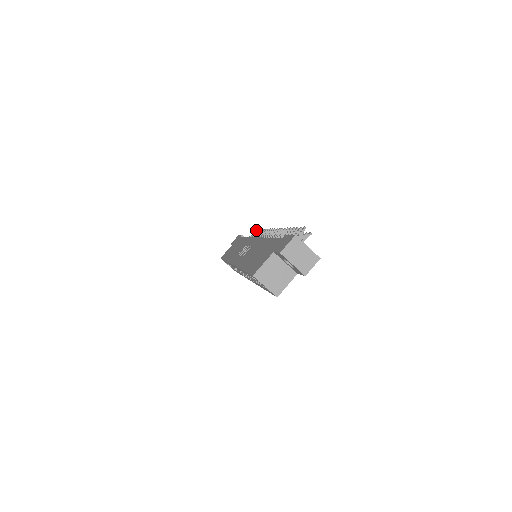
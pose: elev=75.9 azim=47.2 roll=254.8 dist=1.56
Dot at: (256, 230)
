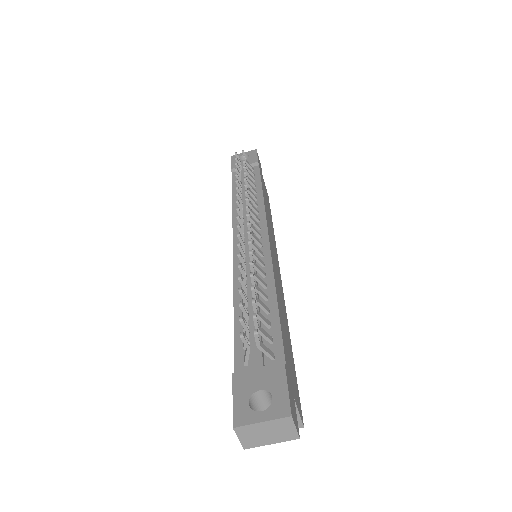
Dot at: (235, 155)
